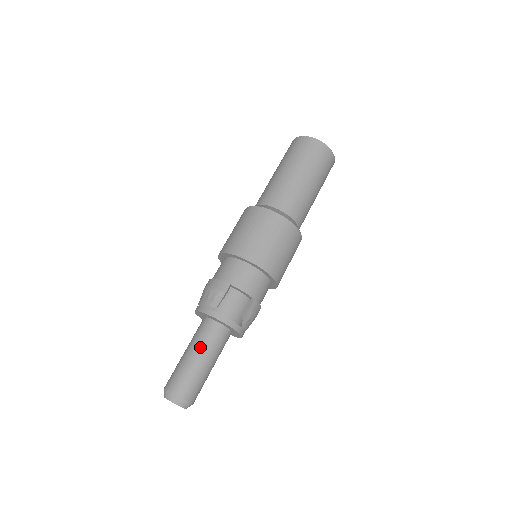
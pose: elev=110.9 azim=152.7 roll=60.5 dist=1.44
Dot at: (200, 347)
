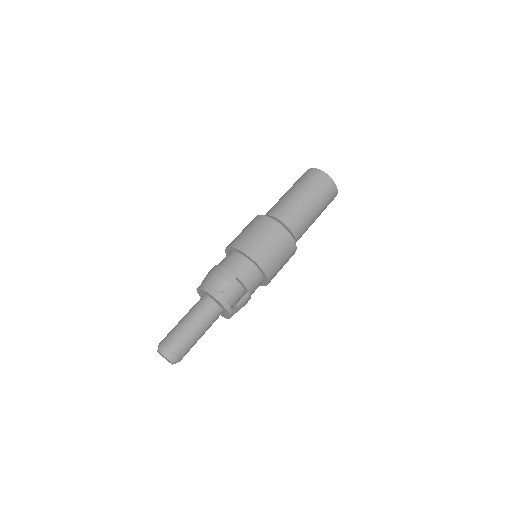
Dot at: (198, 319)
